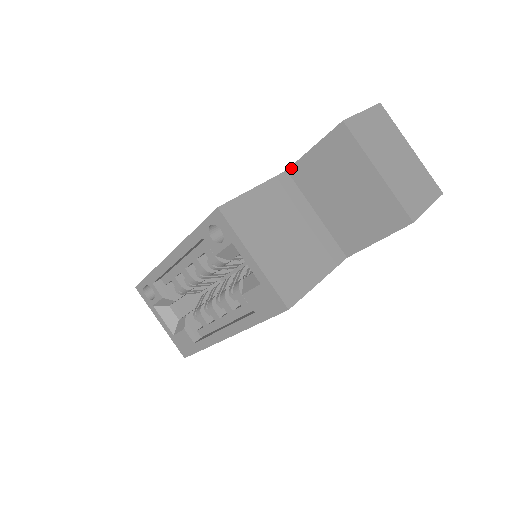
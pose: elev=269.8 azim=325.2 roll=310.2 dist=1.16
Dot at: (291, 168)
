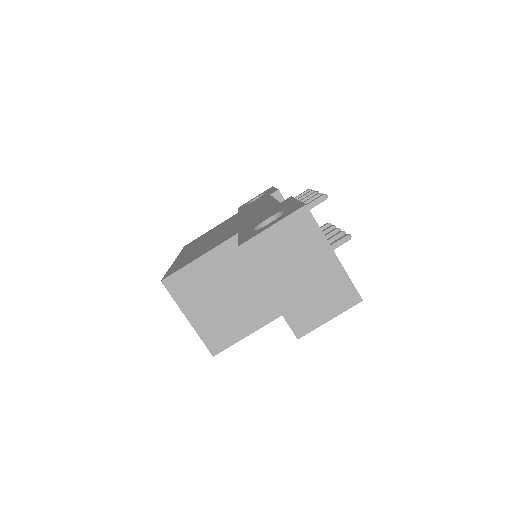
Dot at: occluded
